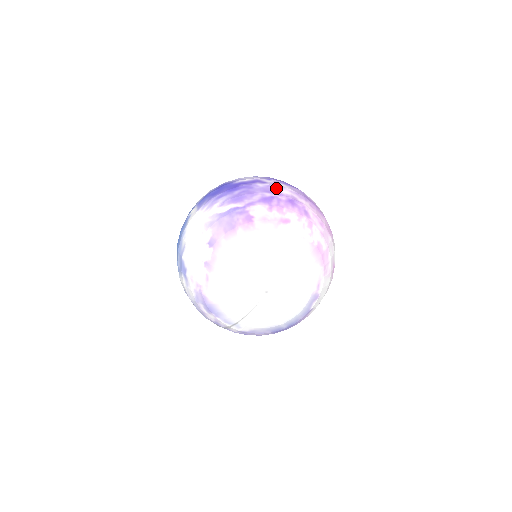
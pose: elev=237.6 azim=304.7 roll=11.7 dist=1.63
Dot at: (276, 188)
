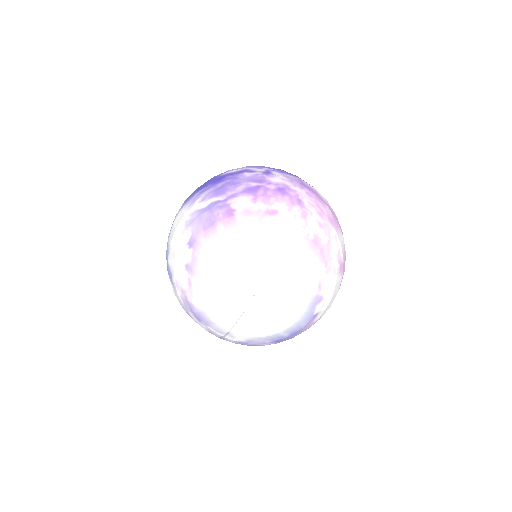
Dot at: (265, 176)
